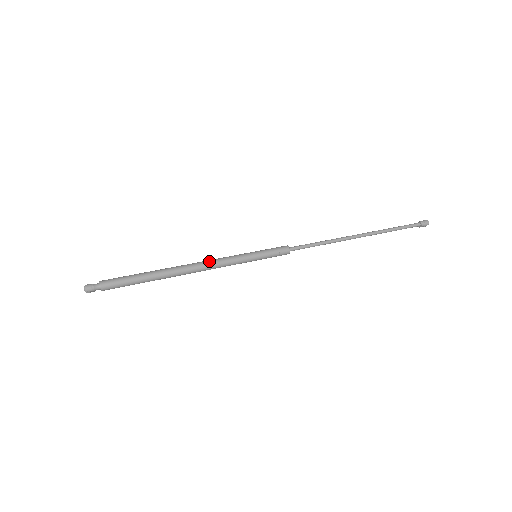
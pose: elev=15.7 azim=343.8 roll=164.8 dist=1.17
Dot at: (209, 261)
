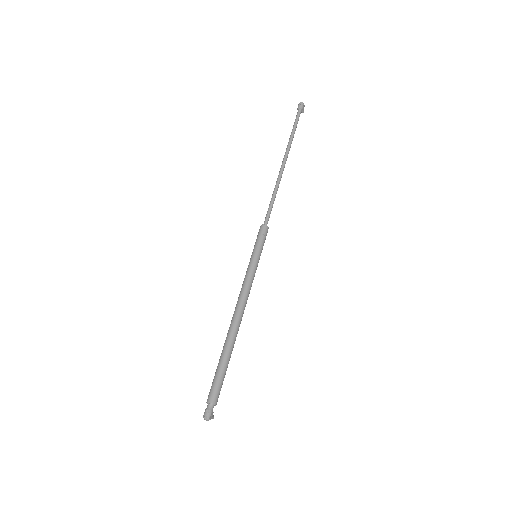
Dot at: (239, 298)
